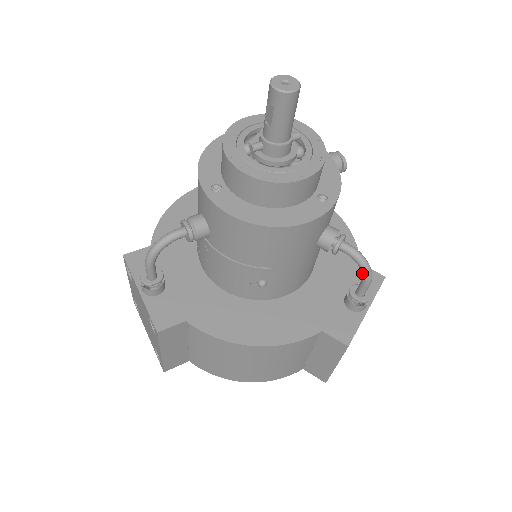
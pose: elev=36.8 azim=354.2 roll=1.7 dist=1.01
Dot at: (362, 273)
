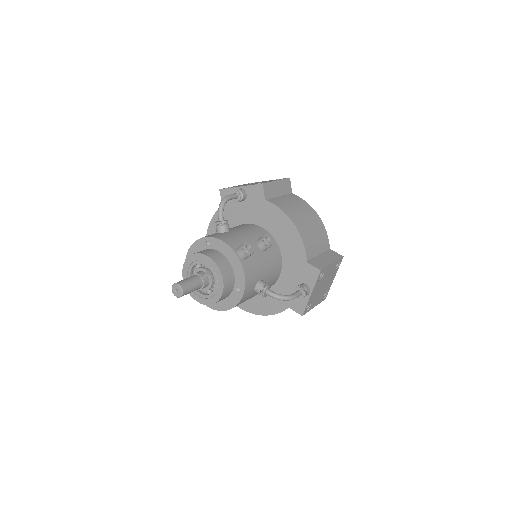
Dot at: (285, 299)
